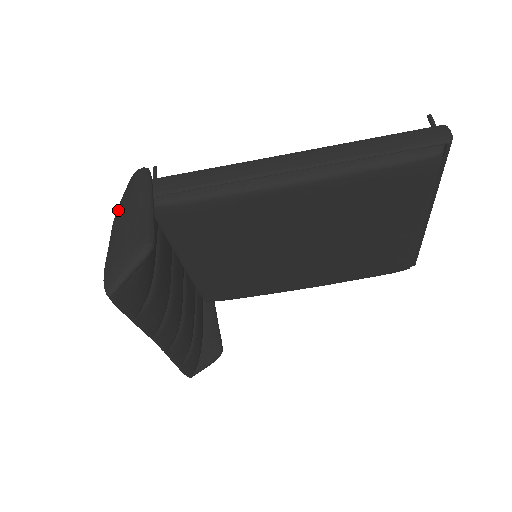
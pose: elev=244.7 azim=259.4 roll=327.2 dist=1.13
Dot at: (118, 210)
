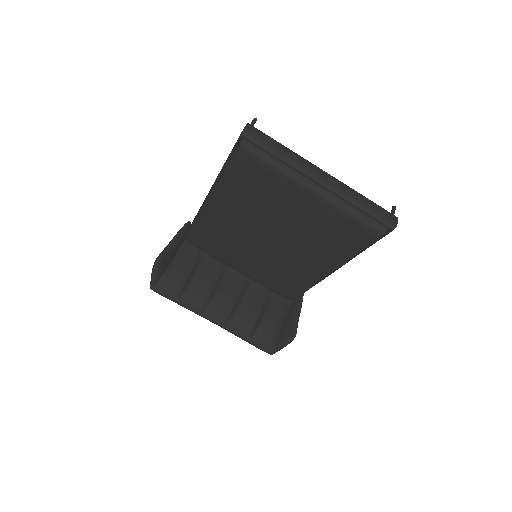
Dot at: occluded
